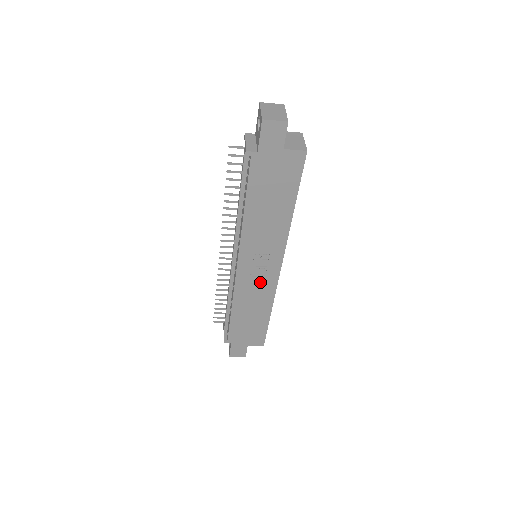
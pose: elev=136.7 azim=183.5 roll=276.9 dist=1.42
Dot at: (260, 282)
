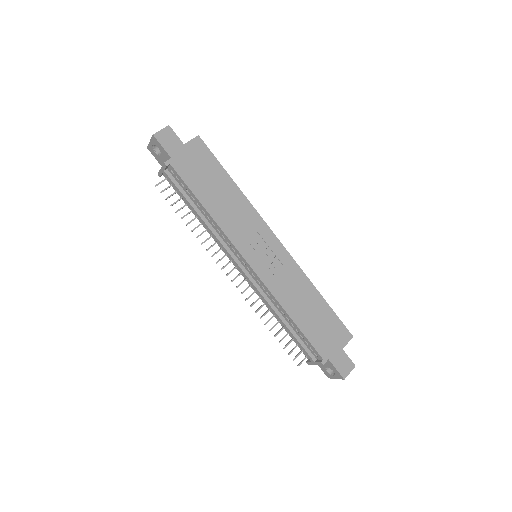
Dot at: (279, 267)
